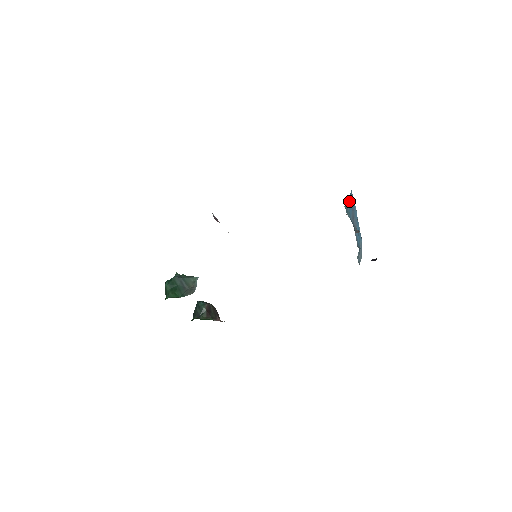
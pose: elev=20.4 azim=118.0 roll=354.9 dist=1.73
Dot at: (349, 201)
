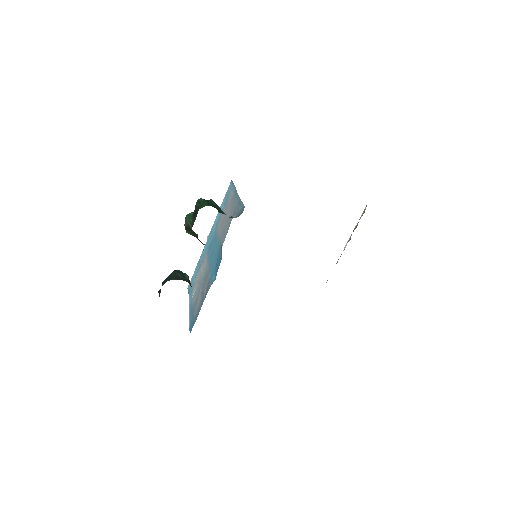
Dot at: occluded
